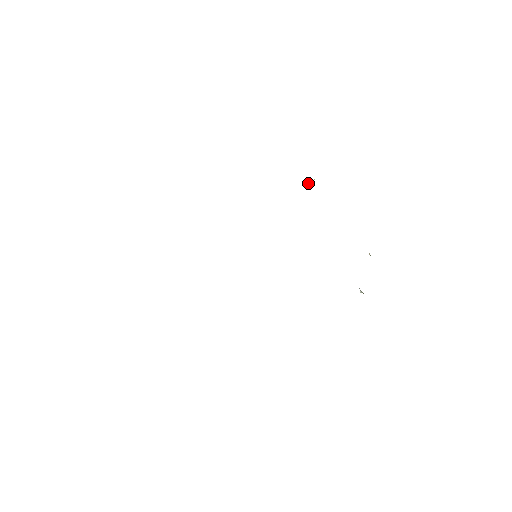
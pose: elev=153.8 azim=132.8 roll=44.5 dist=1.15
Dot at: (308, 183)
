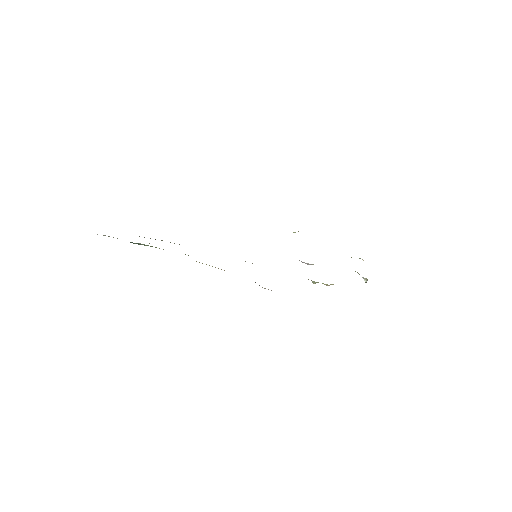
Dot at: occluded
